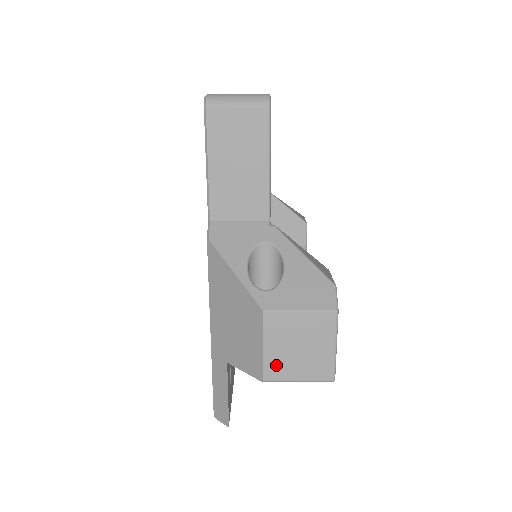
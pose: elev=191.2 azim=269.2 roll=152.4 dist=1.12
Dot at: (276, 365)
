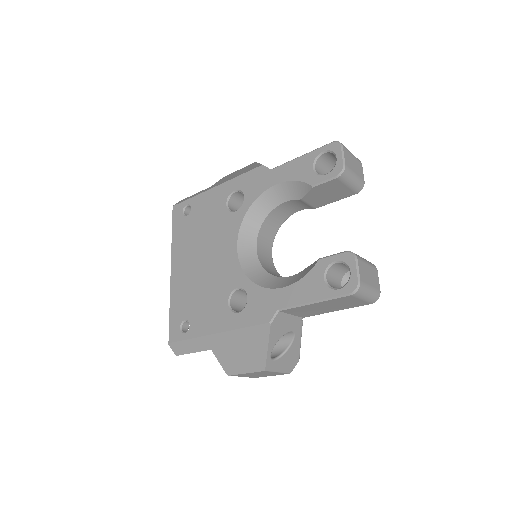
Dot at: (242, 375)
